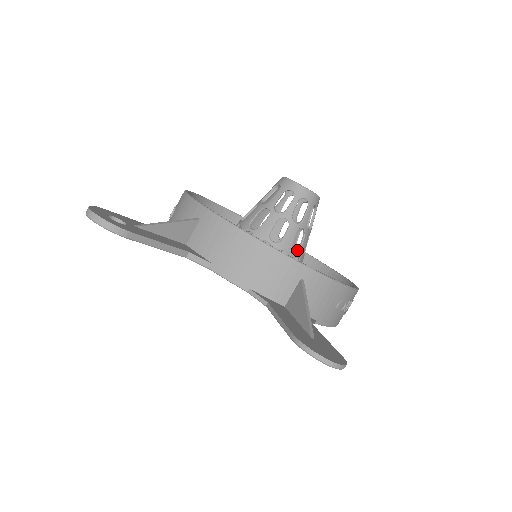
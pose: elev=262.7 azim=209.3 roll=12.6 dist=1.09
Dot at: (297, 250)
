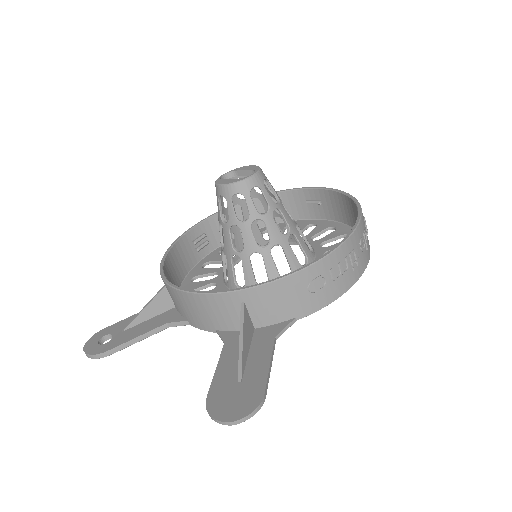
Dot at: occluded
